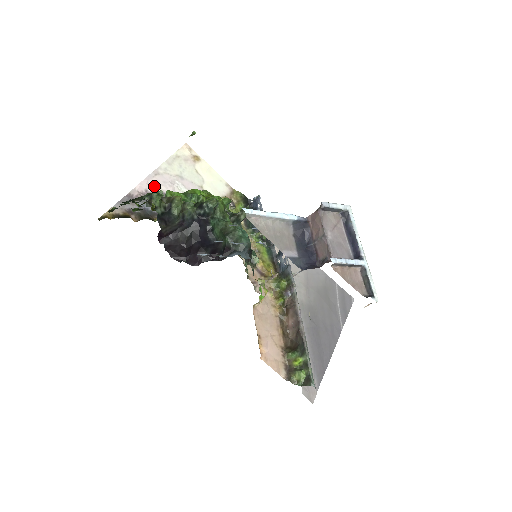
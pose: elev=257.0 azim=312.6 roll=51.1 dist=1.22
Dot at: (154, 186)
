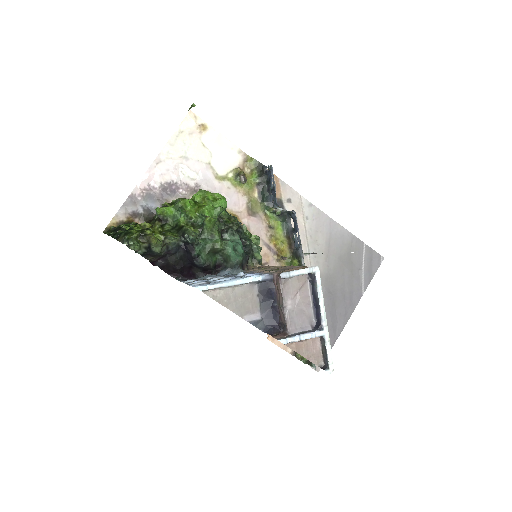
Dot at: (157, 178)
